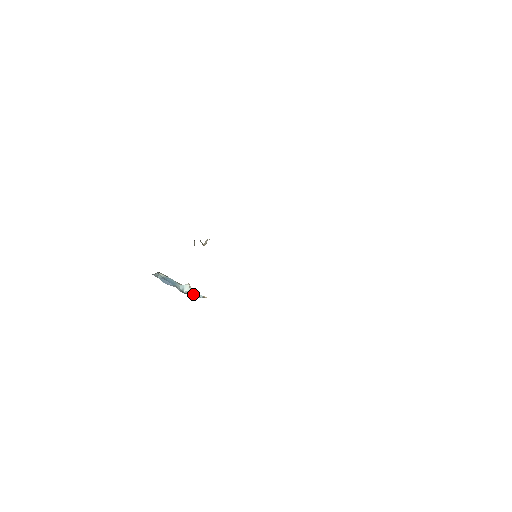
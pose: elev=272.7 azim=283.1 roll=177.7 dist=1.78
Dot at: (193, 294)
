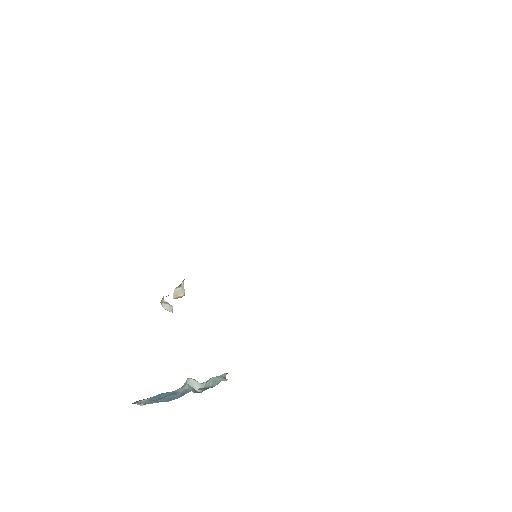
Dot at: (217, 380)
